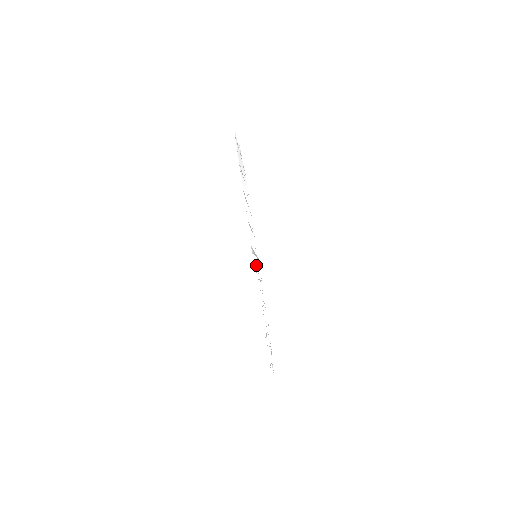
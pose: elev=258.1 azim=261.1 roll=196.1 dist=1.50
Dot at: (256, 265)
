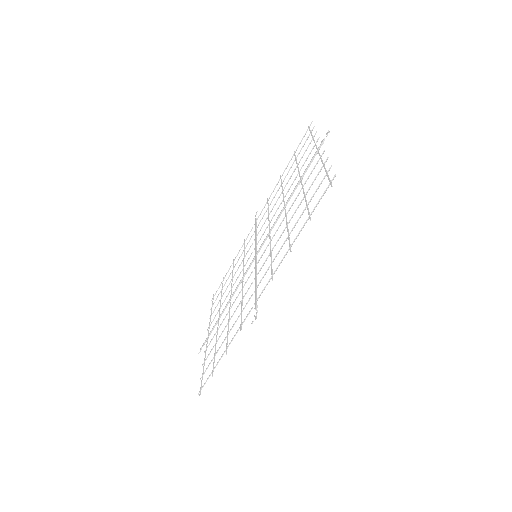
Dot at: occluded
